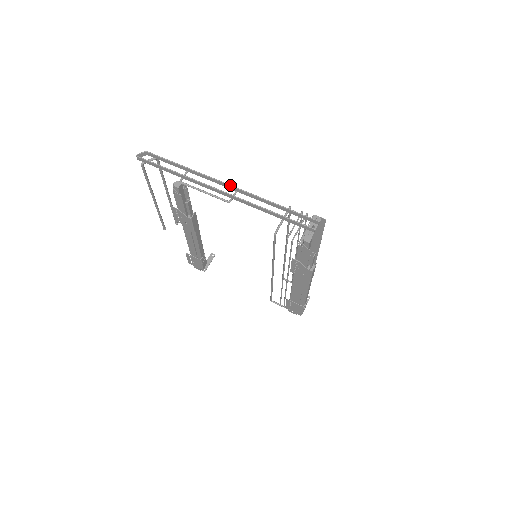
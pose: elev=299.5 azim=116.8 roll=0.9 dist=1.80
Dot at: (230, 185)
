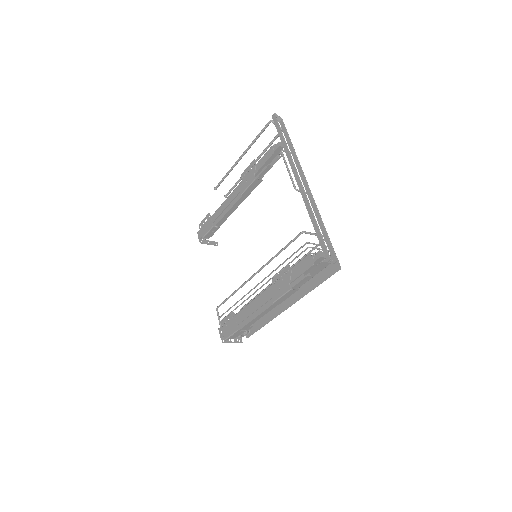
Dot at: occluded
